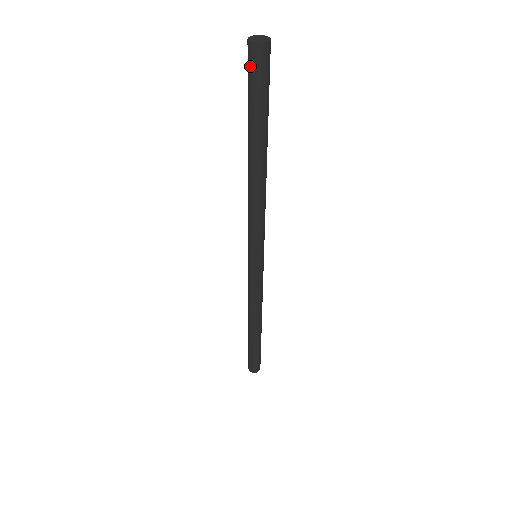
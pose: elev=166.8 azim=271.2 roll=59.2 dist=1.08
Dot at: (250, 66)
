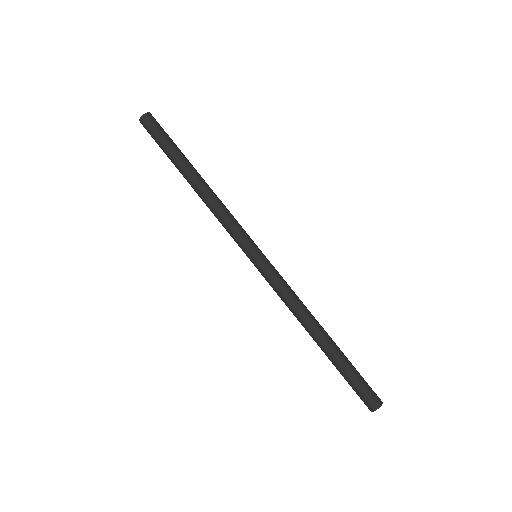
Dot at: (148, 132)
